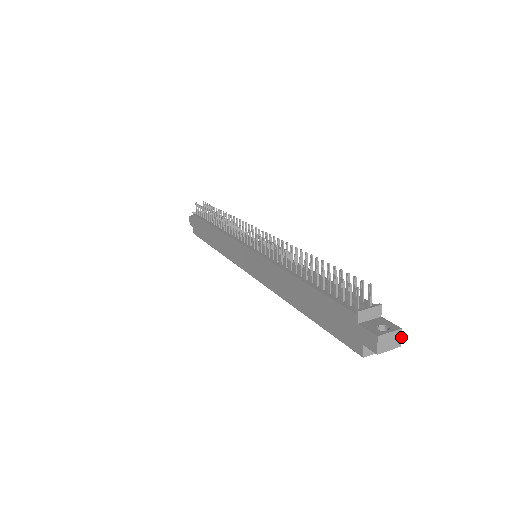
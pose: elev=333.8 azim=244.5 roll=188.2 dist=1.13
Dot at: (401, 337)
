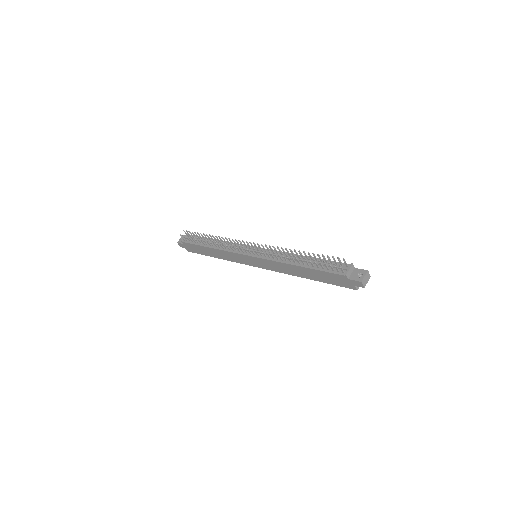
Dot at: occluded
